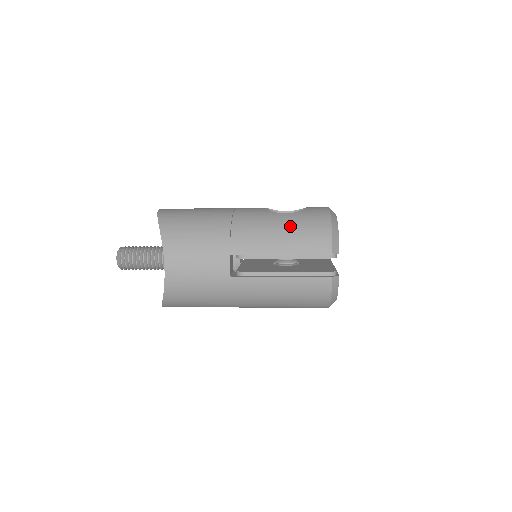
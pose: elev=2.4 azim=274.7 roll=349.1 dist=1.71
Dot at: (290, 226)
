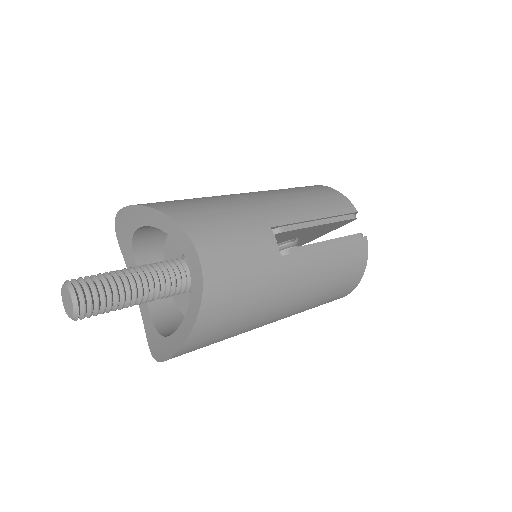
Dot at: (304, 193)
